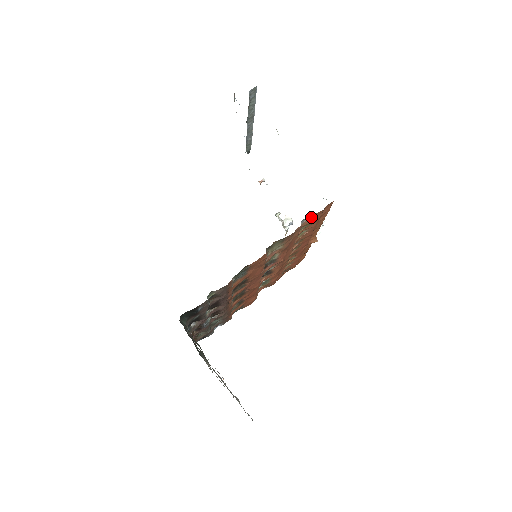
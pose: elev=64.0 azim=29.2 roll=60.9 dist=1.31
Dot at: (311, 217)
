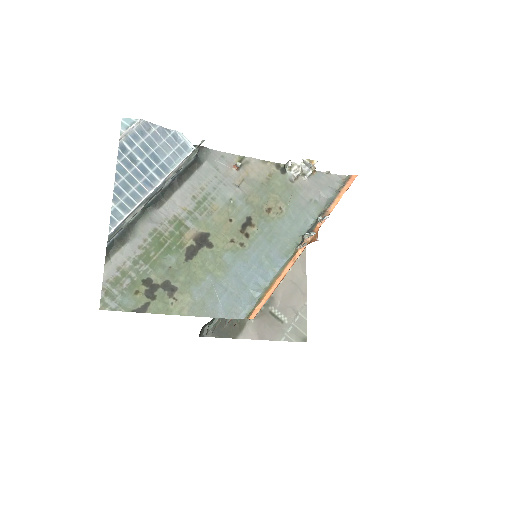
Dot at: occluded
